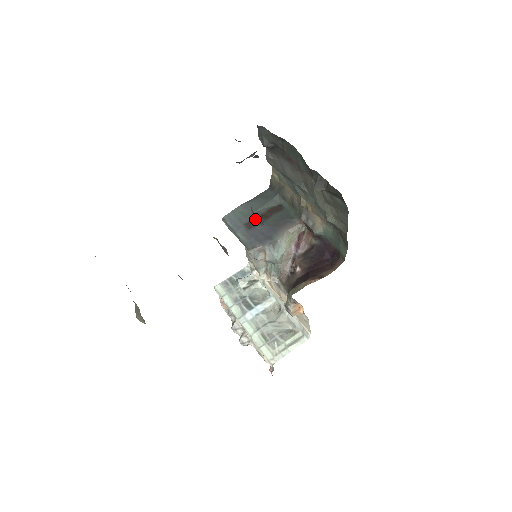
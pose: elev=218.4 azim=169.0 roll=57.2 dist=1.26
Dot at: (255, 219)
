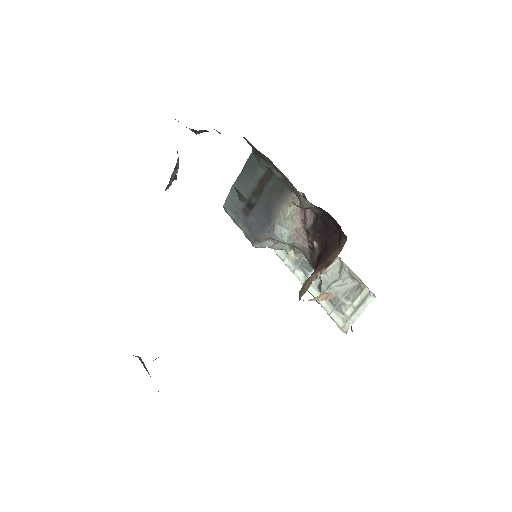
Dot at: occluded
